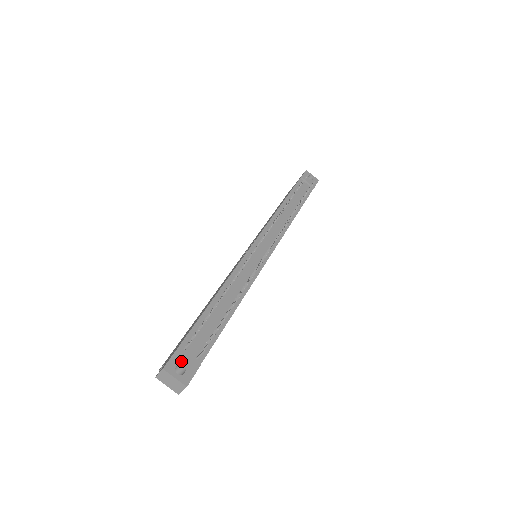
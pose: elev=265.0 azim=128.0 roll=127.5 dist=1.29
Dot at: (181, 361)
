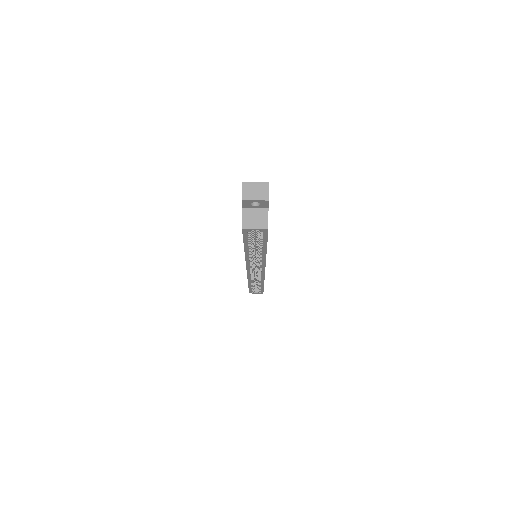
Dot at: occluded
